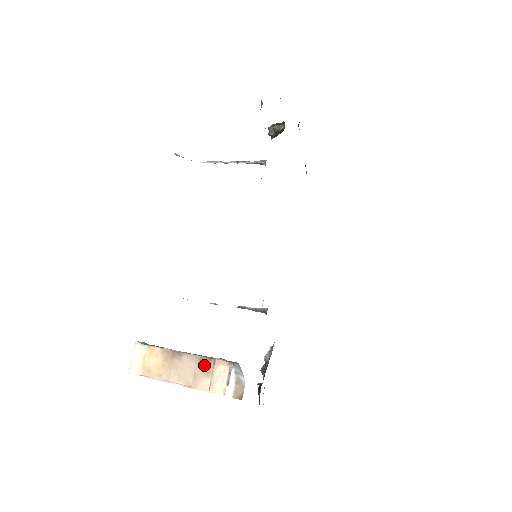
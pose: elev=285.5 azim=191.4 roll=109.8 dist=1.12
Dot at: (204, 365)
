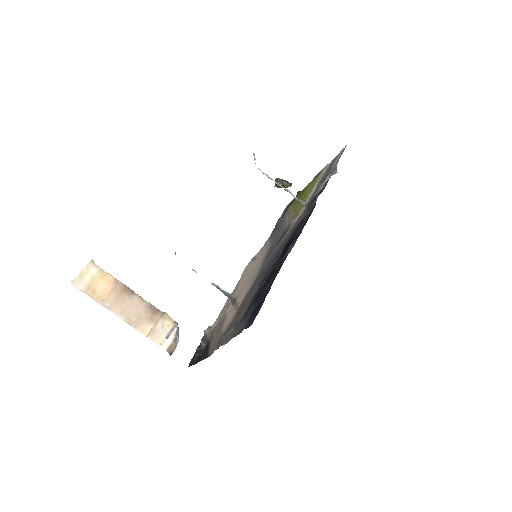
Dot at: (152, 312)
